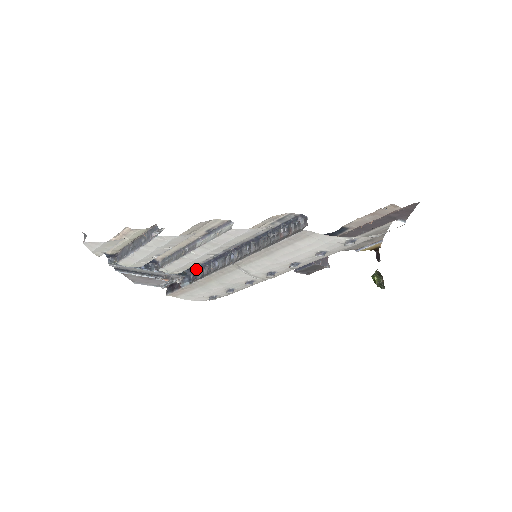
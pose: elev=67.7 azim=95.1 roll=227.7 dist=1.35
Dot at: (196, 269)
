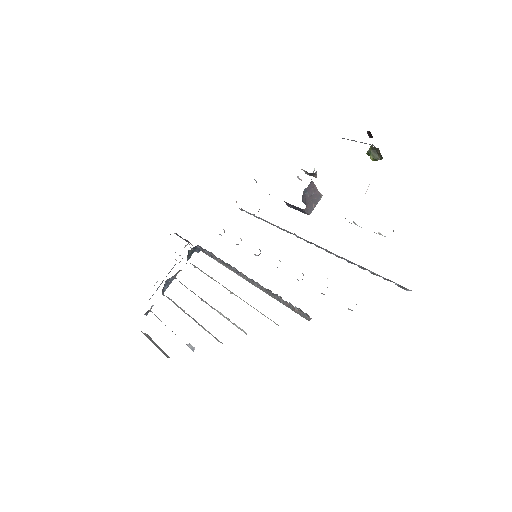
Dot at: occluded
